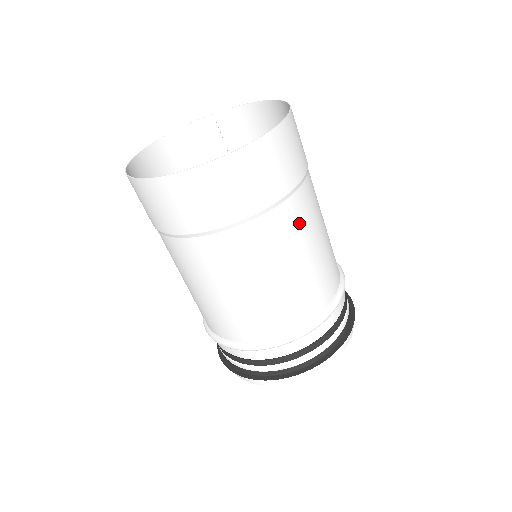
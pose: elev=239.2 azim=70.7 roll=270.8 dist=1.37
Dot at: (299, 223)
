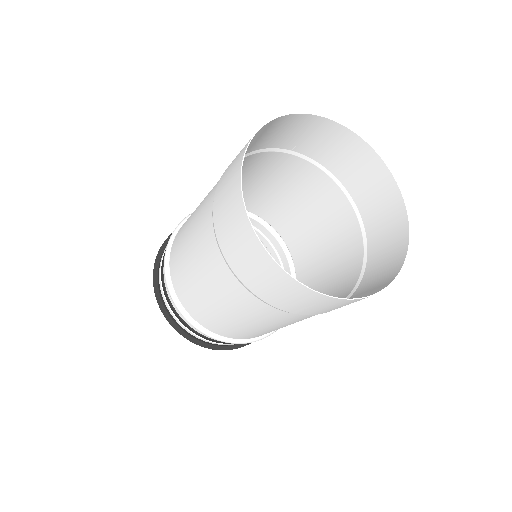
Dot at: occluded
